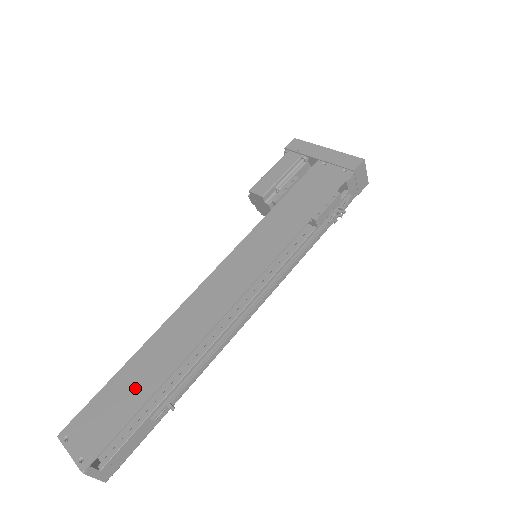
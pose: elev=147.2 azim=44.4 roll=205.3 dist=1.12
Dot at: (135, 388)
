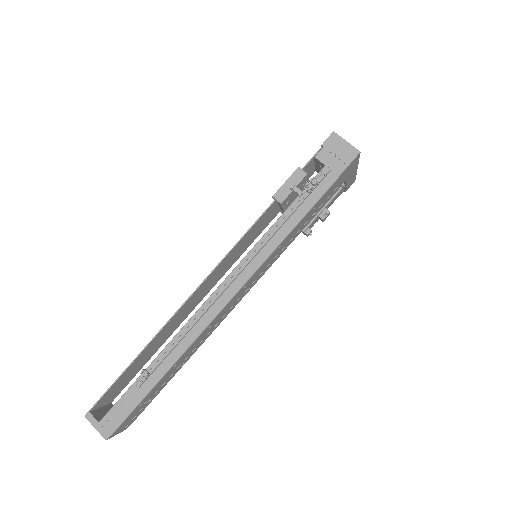
Dot at: (137, 362)
